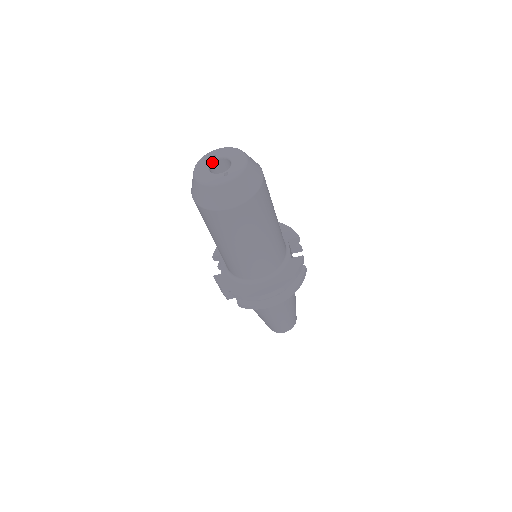
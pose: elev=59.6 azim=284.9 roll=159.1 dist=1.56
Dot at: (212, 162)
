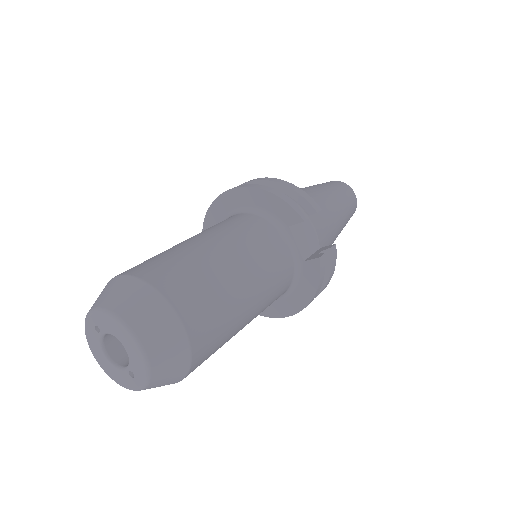
Dot at: (102, 339)
